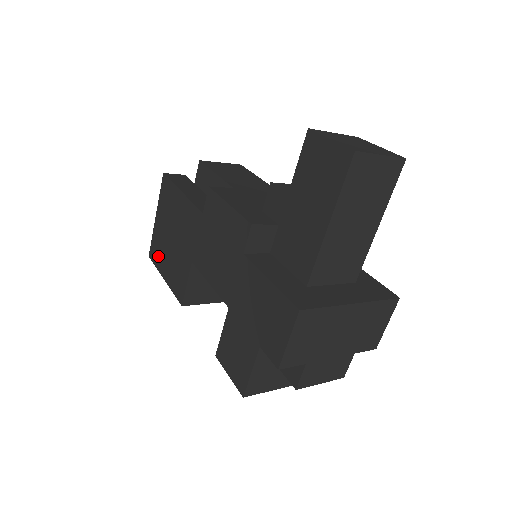
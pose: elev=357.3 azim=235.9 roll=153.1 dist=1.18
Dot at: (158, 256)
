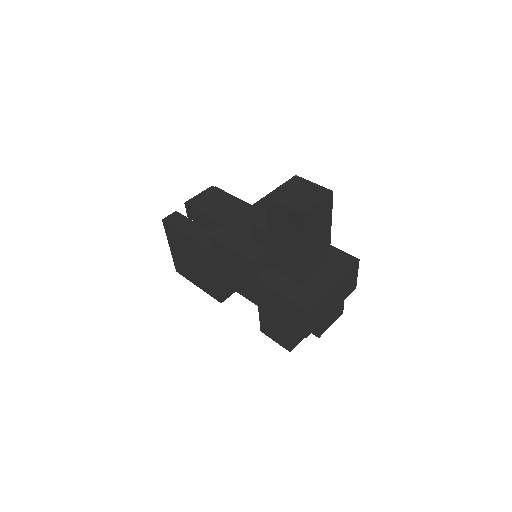
Dot at: (185, 272)
